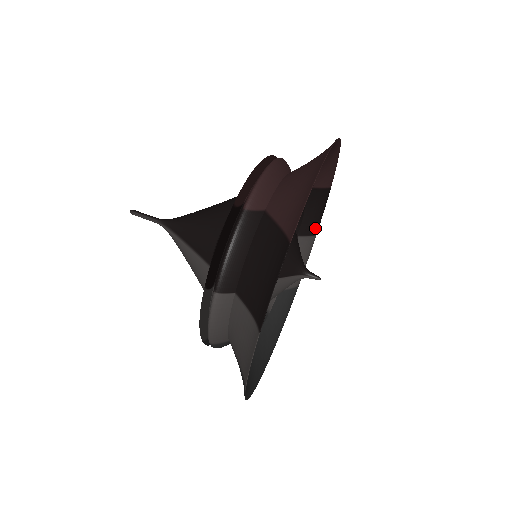
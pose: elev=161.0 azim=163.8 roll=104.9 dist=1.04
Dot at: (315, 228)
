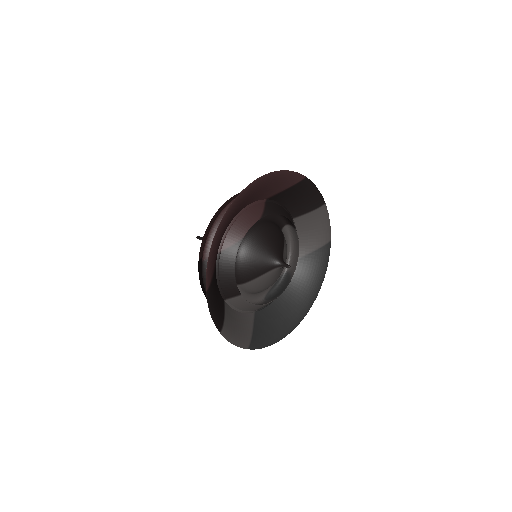
Dot at: (318, 202)
